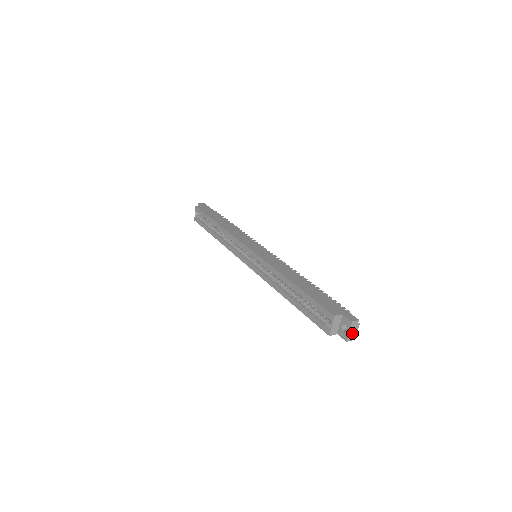
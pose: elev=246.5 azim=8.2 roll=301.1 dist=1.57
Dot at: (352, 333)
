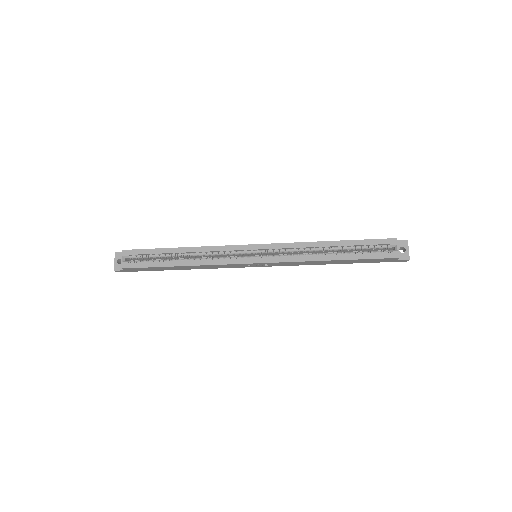
Dot at: (408, 253)
